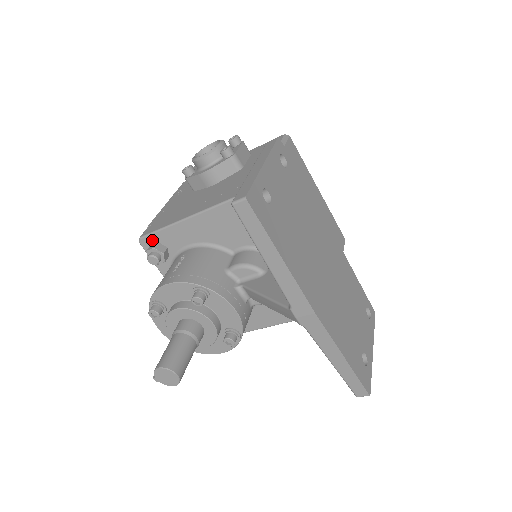
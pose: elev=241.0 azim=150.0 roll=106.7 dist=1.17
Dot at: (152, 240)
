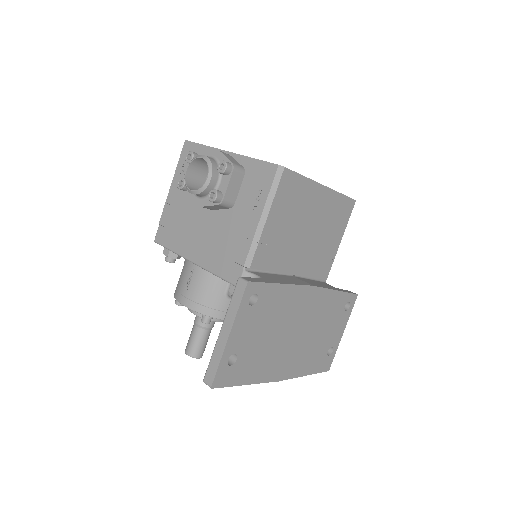
Dot at: occluded
